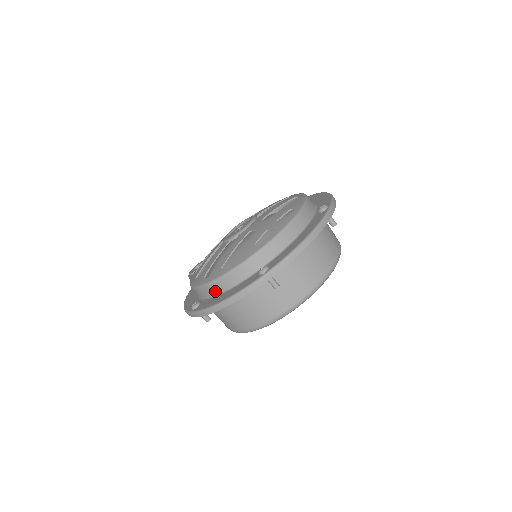
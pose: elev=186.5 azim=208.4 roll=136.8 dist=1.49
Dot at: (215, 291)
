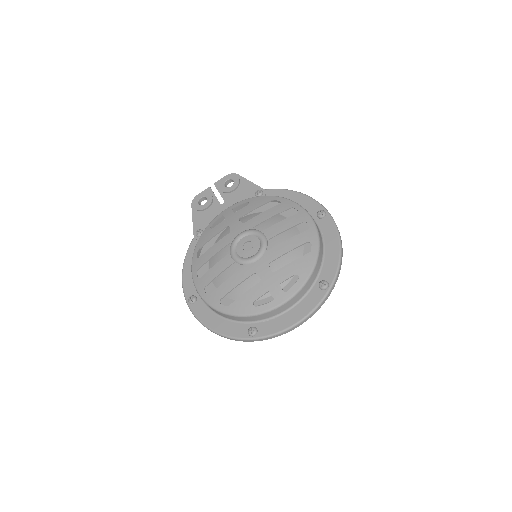
Dot at: (211, 308)
